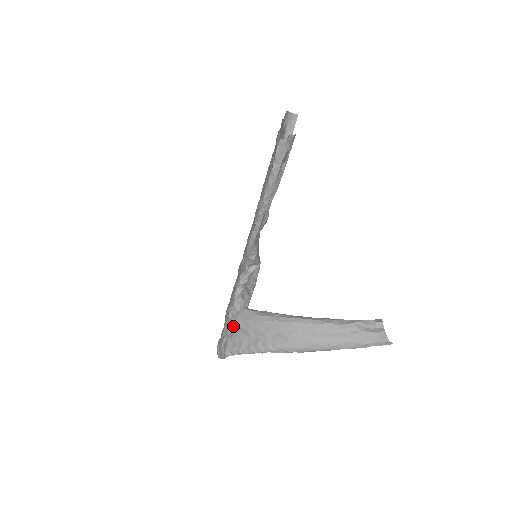
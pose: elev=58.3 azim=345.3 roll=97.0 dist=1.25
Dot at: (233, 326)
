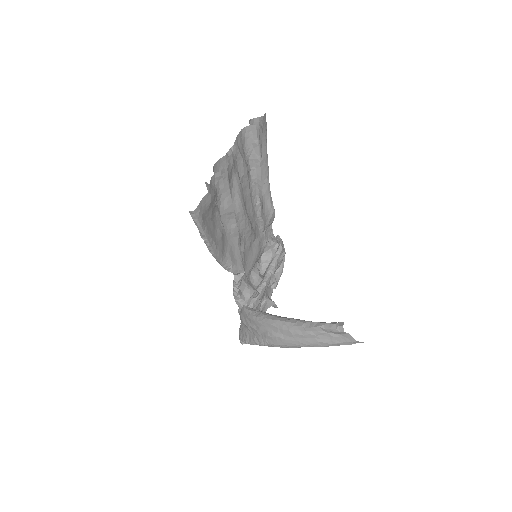
Dot at: (241, 320)
